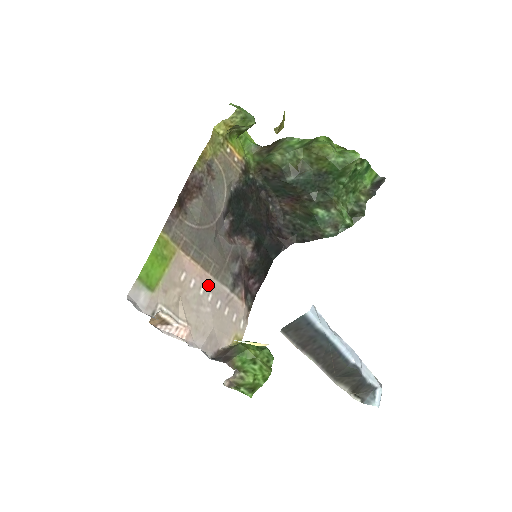
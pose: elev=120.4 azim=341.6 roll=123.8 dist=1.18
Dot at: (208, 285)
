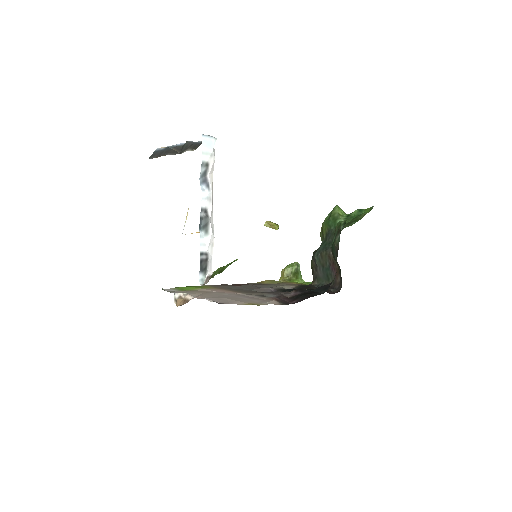
Dot at: (234, 294)
